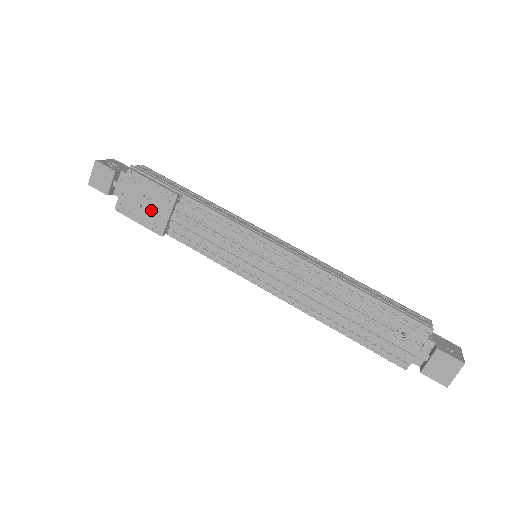
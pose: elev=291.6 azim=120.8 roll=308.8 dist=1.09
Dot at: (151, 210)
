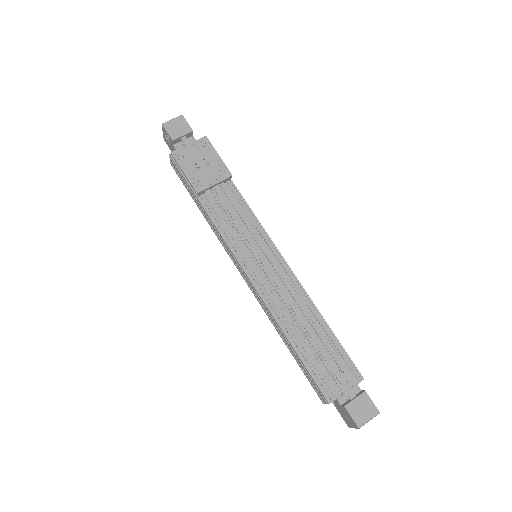
Dot at: (203, 171)
